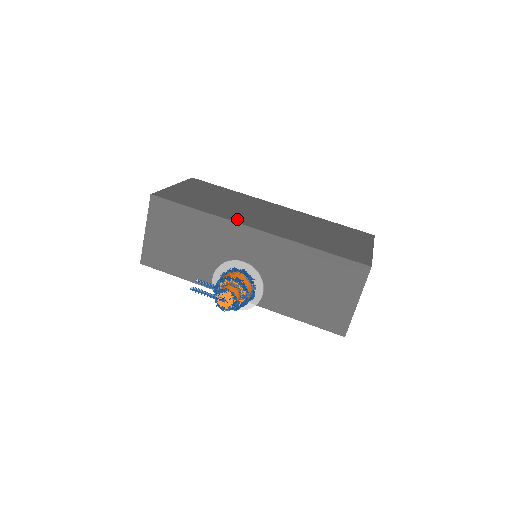
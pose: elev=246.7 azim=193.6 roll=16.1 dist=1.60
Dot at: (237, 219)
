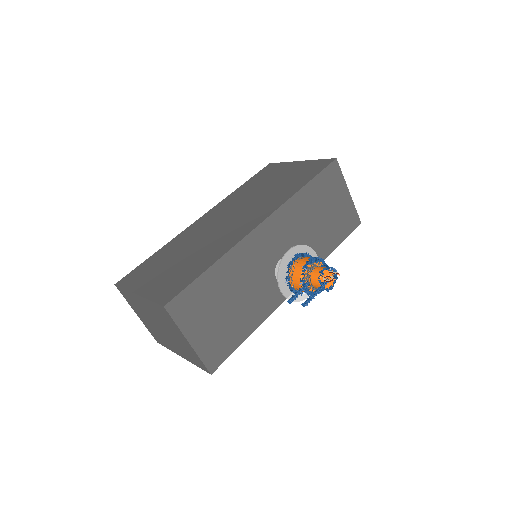
Dot at: (237, 237)
